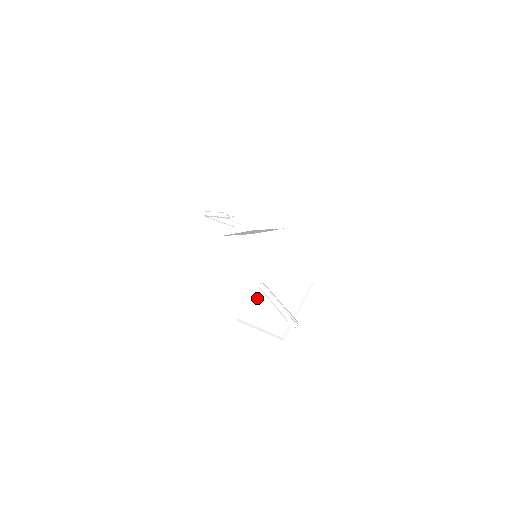
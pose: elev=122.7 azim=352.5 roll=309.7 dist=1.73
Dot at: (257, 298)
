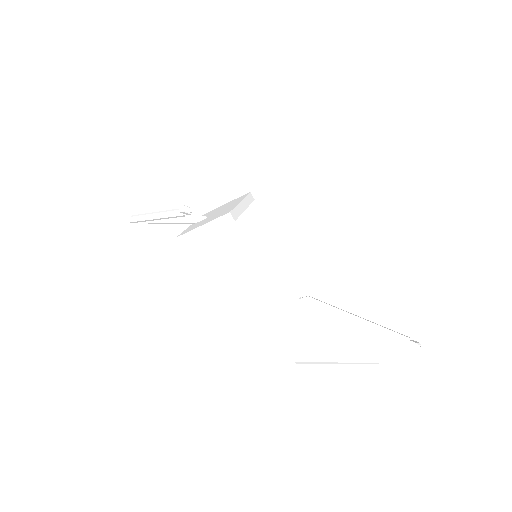
Dot at: (309, 320)
